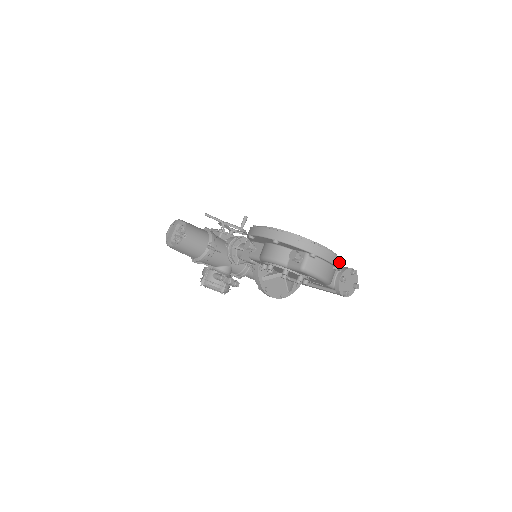
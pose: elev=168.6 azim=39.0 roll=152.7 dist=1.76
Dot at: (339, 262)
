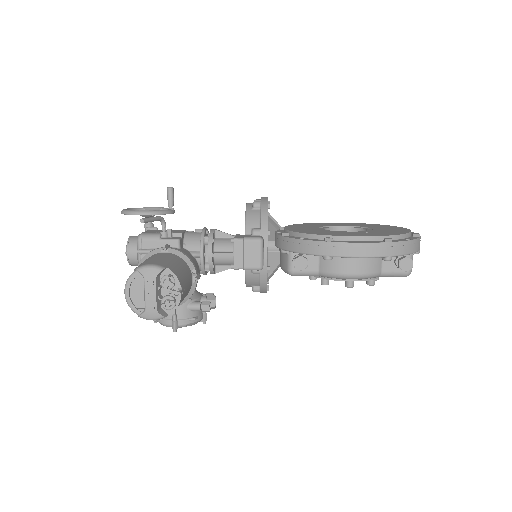
Dot at: occluded
